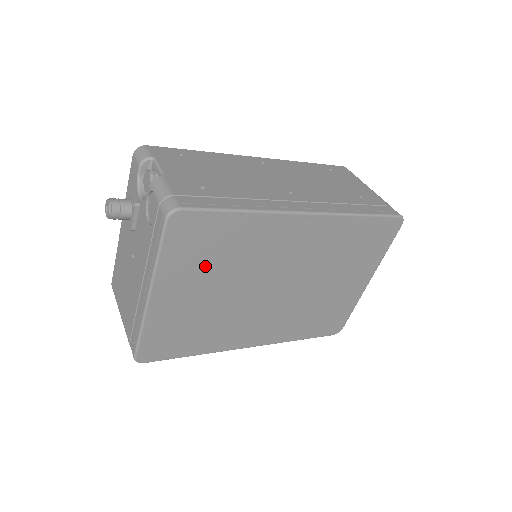
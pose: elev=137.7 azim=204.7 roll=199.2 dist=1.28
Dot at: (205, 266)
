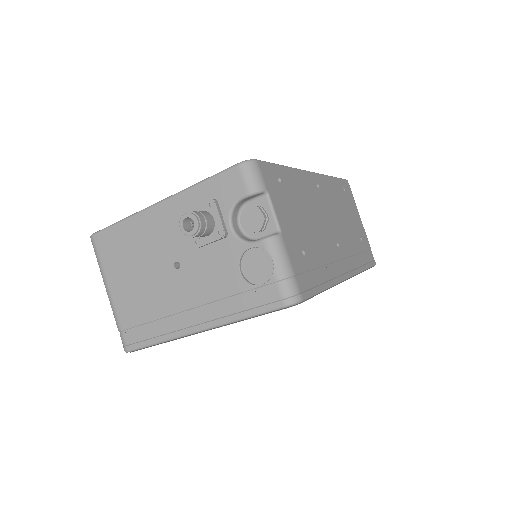
Dot at: occluded
